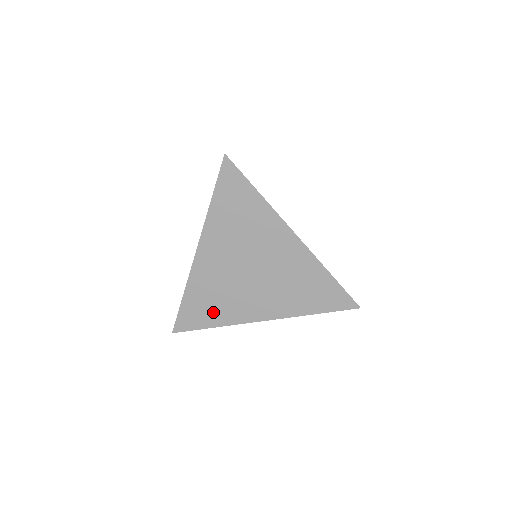
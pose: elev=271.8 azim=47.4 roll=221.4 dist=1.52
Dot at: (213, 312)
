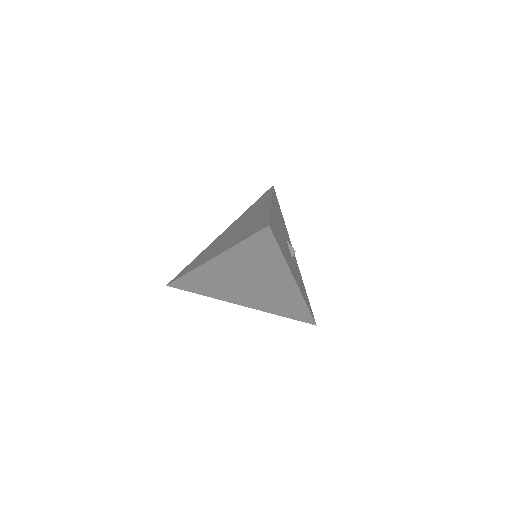
Dot at: (206, 289)
